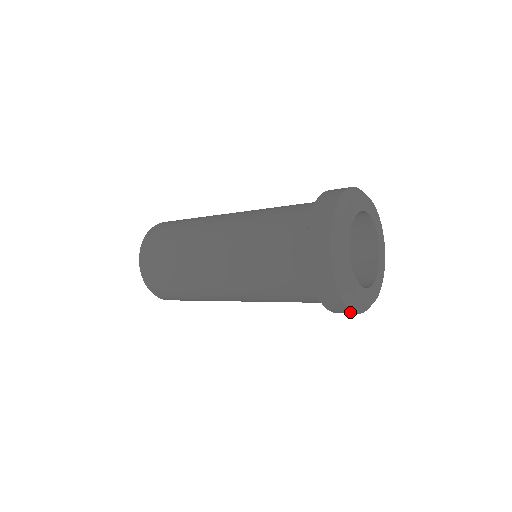
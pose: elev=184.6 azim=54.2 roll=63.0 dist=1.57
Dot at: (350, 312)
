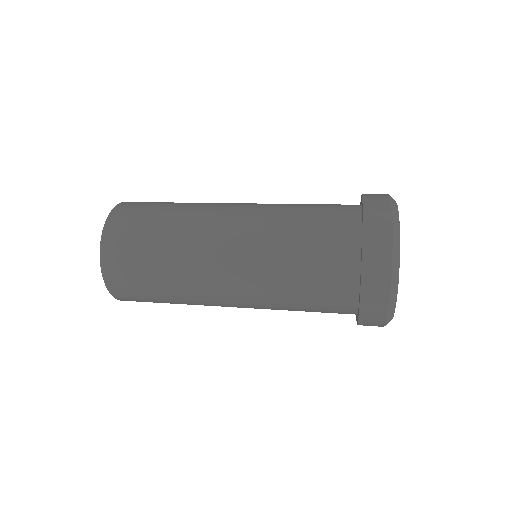
Dot at: occluded
